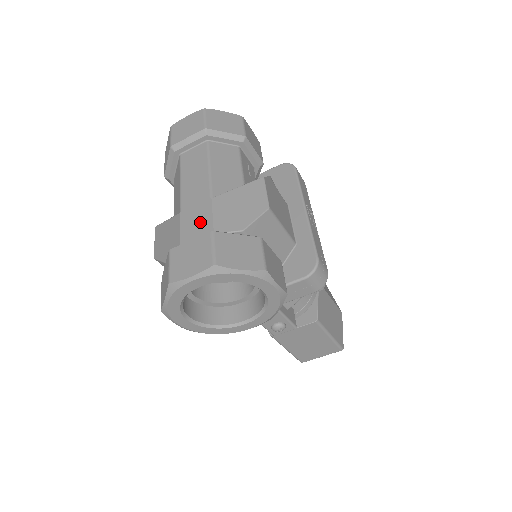
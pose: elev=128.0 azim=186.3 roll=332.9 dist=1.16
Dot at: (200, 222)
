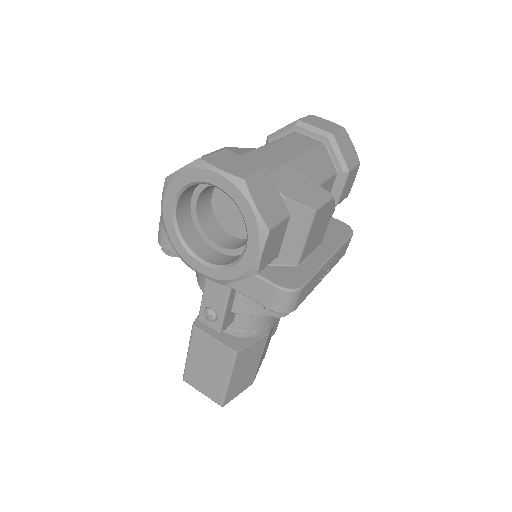
Dot at: (263, 163)
